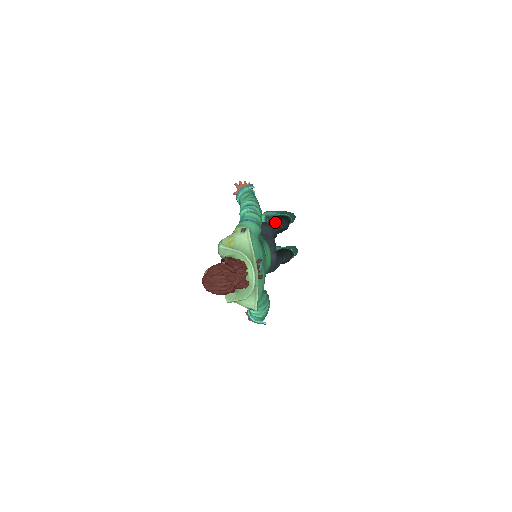
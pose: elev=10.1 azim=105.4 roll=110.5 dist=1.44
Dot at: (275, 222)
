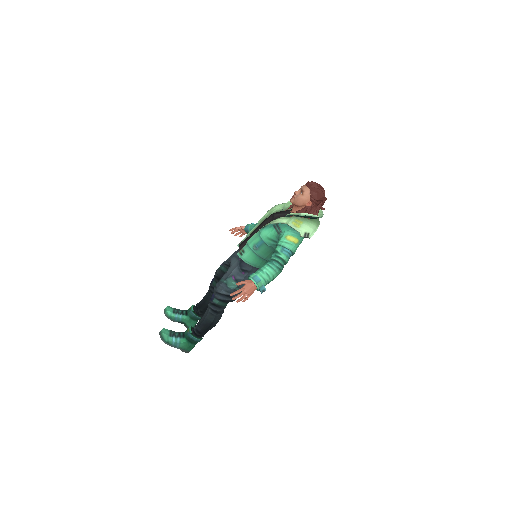
Dot at: occluded
